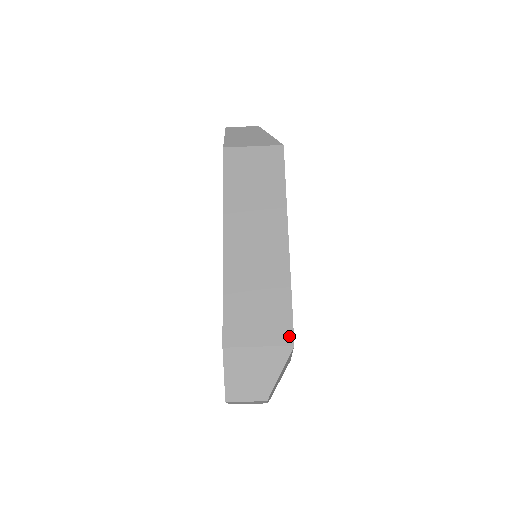
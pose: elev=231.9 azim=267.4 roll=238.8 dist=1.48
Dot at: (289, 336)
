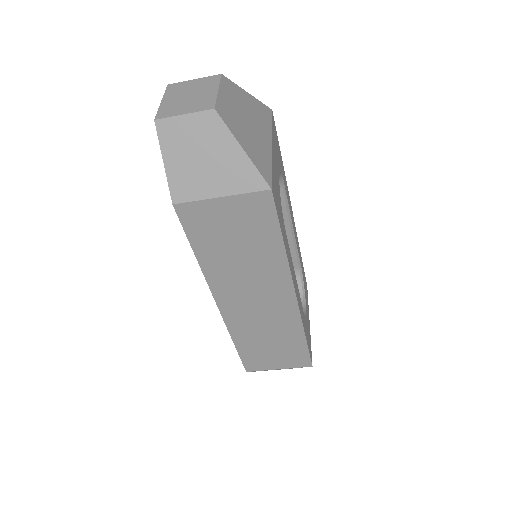
Dot at: (307, 362)
